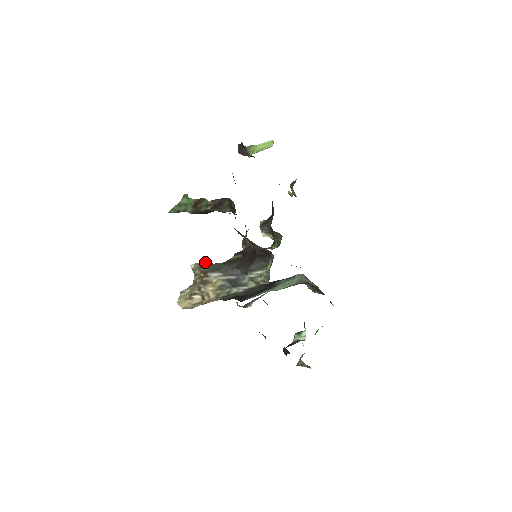
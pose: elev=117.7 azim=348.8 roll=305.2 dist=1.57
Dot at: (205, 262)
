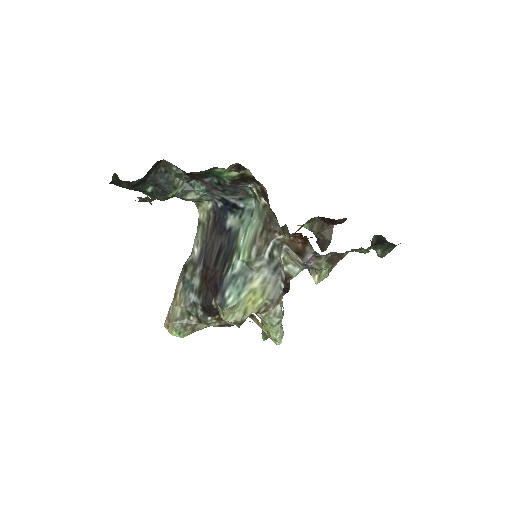
Dot at: occluded
